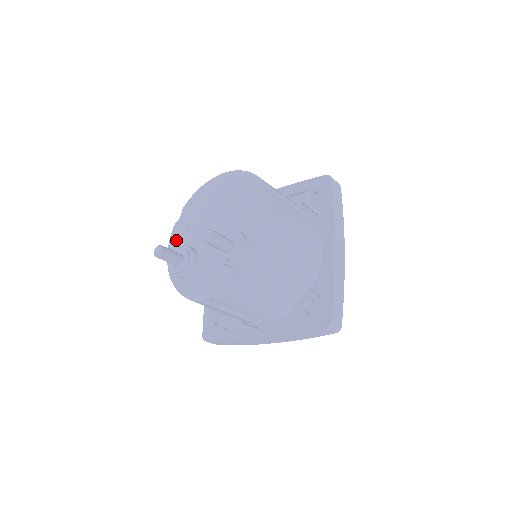
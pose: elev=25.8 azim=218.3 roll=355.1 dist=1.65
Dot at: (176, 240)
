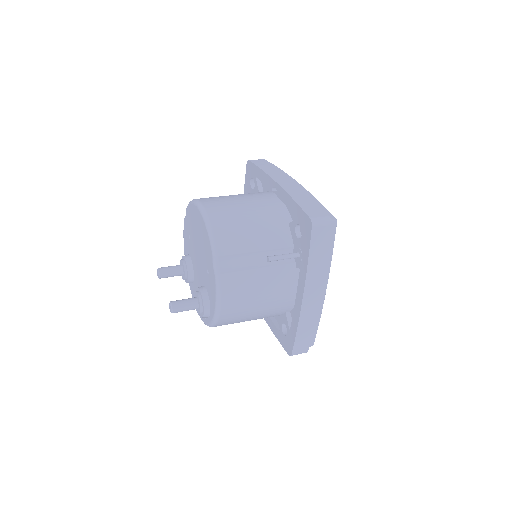
Dot at: (185, 237)
